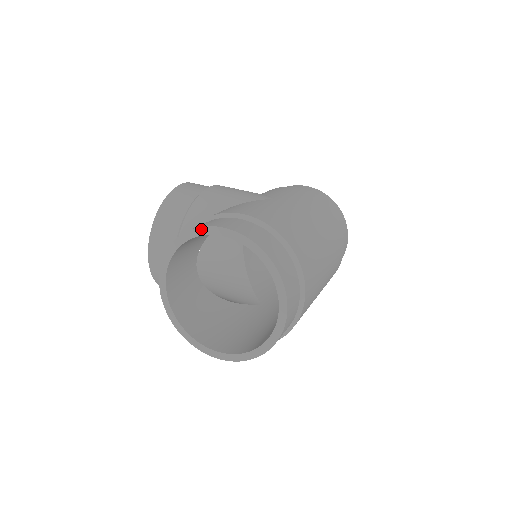
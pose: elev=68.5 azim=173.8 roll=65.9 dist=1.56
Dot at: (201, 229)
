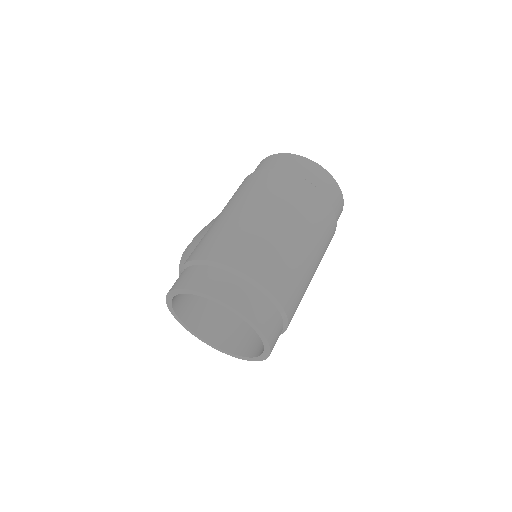
Dot at: (167, 300)
